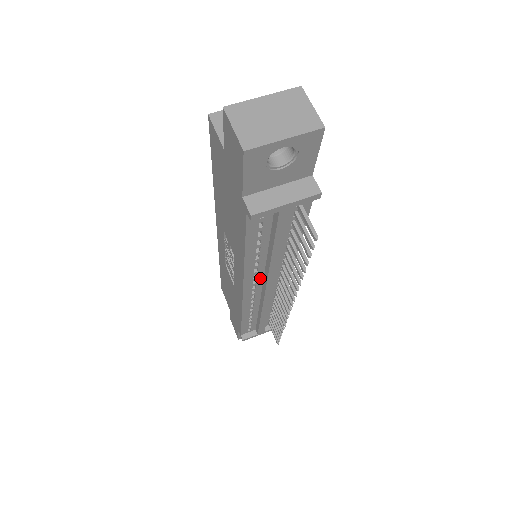
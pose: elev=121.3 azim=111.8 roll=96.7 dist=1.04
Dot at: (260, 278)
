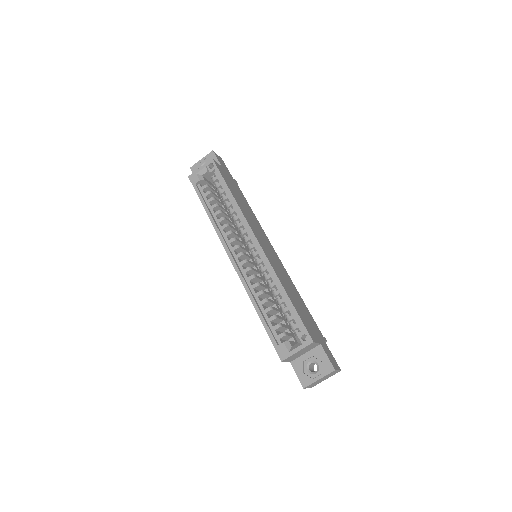
Dot at: occluded
